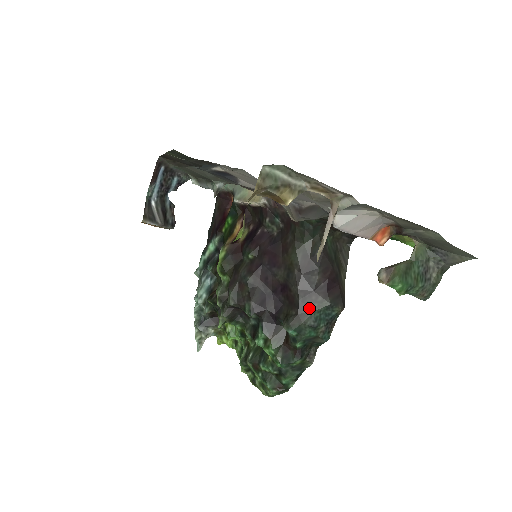
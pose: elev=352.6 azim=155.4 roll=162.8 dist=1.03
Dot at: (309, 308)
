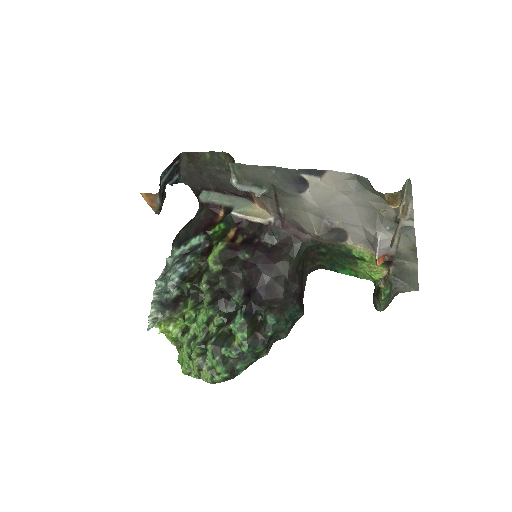
Dot at: (288, 306)
